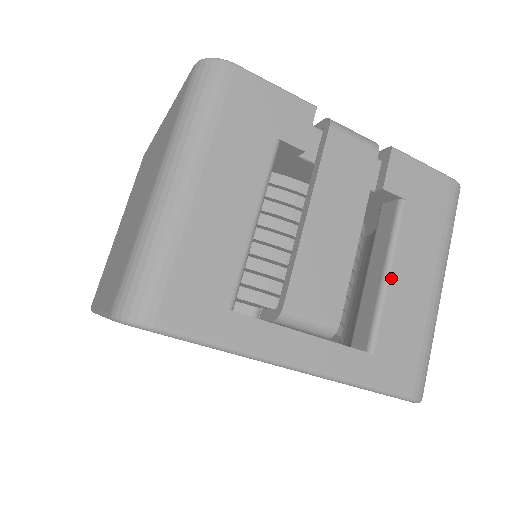
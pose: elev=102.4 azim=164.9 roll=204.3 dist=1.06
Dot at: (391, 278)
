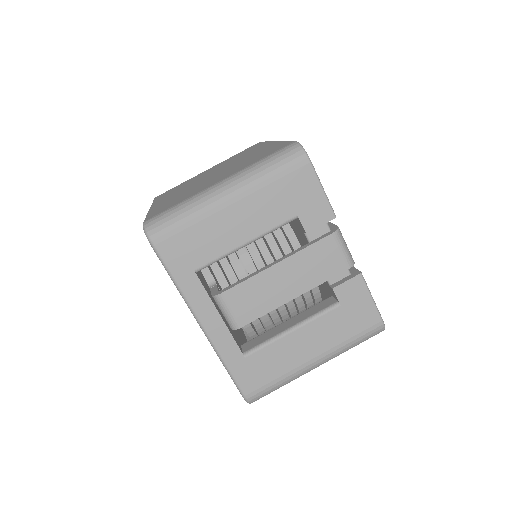
Dot at: (292, 333)
